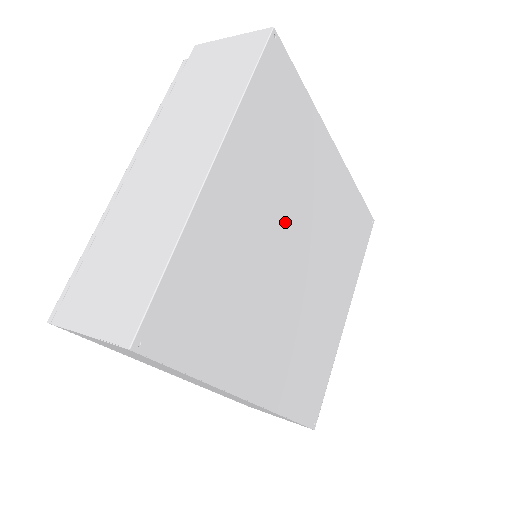
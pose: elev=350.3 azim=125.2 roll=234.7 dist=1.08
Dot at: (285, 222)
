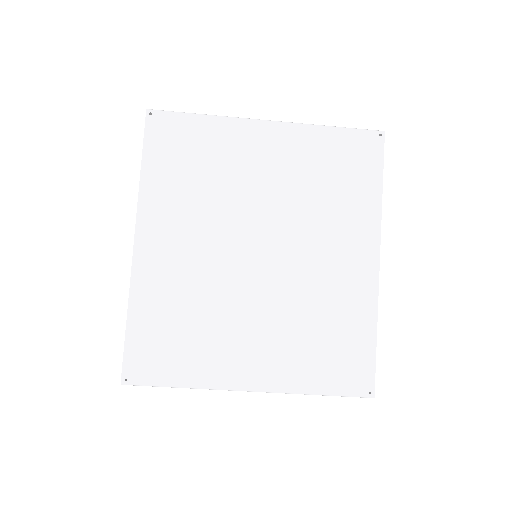
Dot at: (278, 216)
